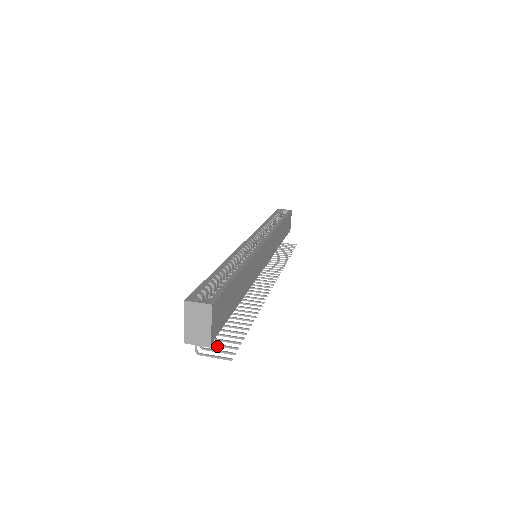
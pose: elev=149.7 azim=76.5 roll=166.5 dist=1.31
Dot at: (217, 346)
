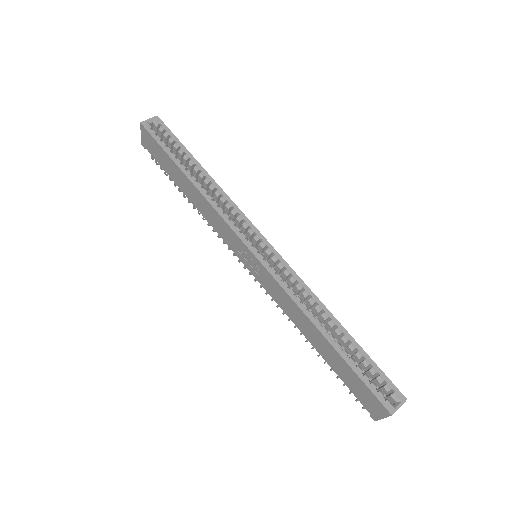
Dot at: occluded
